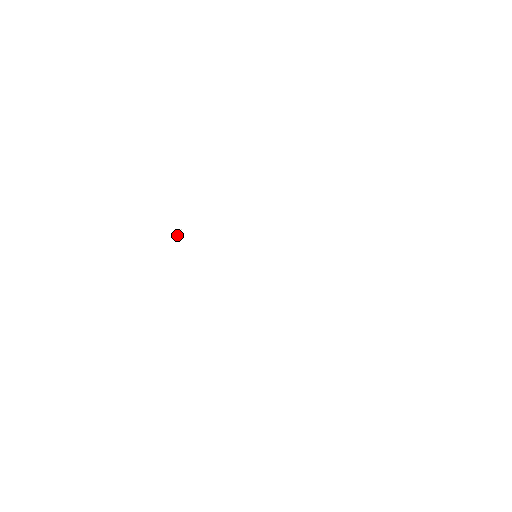
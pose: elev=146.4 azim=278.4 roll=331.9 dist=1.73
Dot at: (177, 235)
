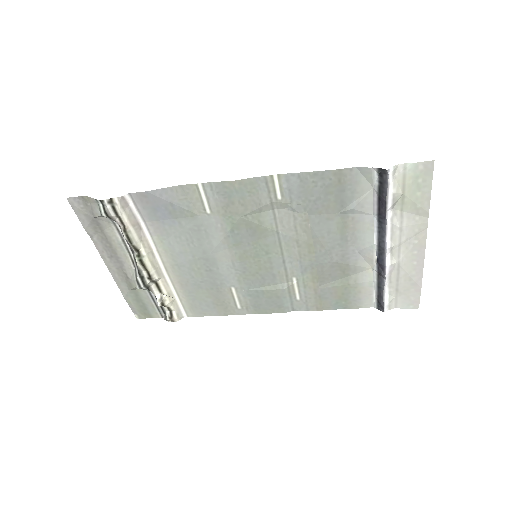
Dot at: (165, 295)
